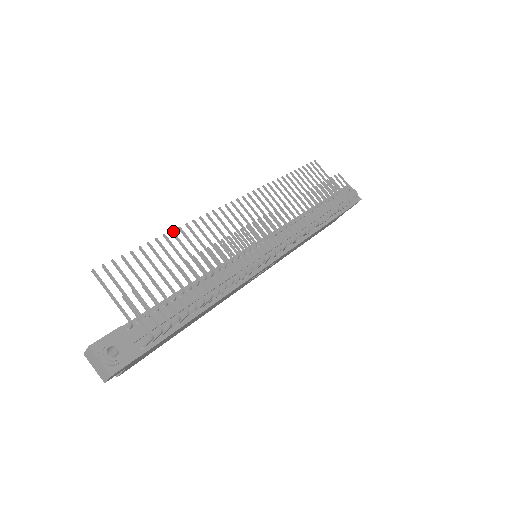
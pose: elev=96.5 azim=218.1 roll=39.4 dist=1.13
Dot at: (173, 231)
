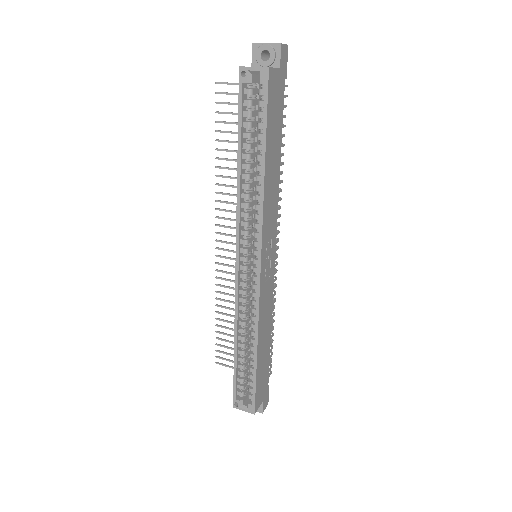
Dot at: (217, 167)
